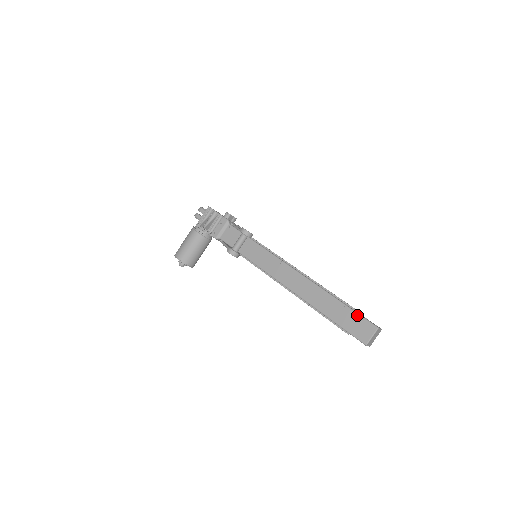
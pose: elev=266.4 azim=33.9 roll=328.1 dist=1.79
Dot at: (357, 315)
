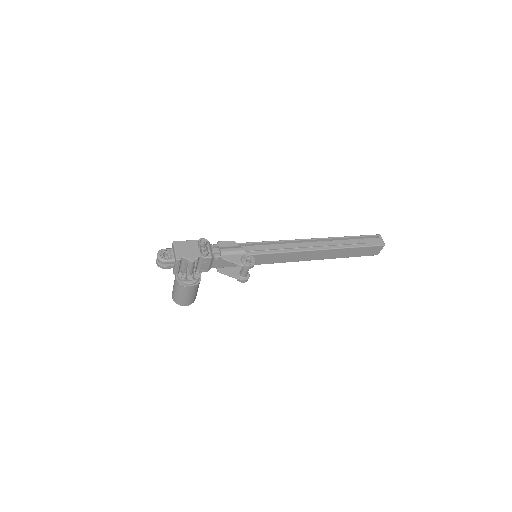
Dot at: (368, 248)
